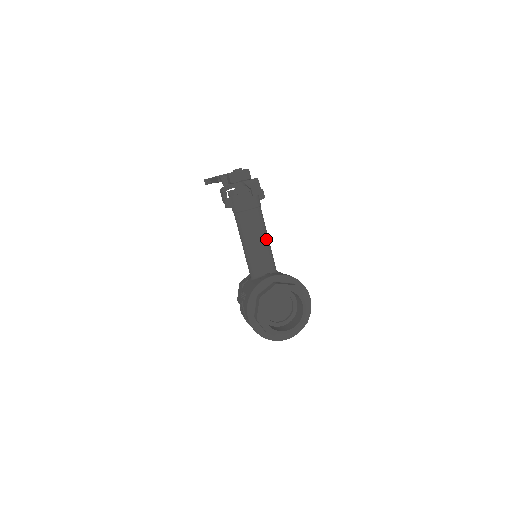
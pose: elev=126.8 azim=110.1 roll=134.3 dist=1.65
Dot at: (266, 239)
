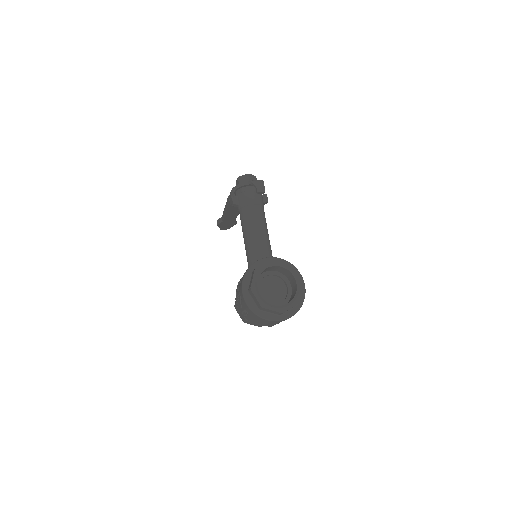
Dot at: (266, 233)
